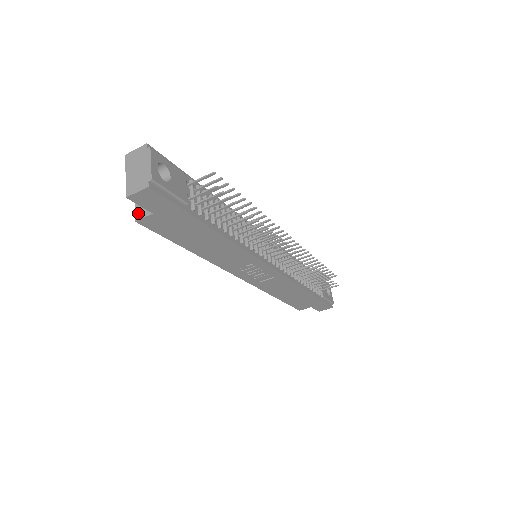
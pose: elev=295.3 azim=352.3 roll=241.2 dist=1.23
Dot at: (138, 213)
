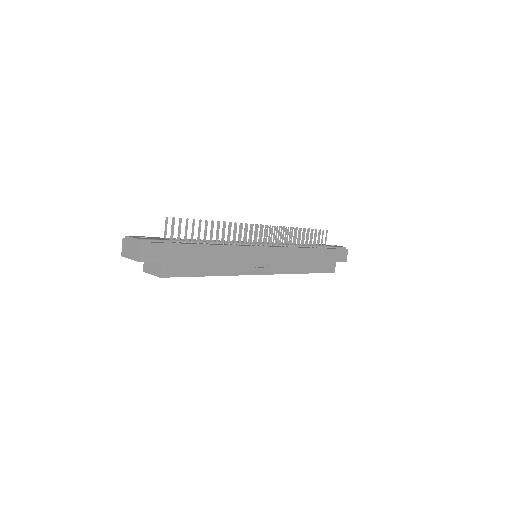
Dot at: (157, 274)
